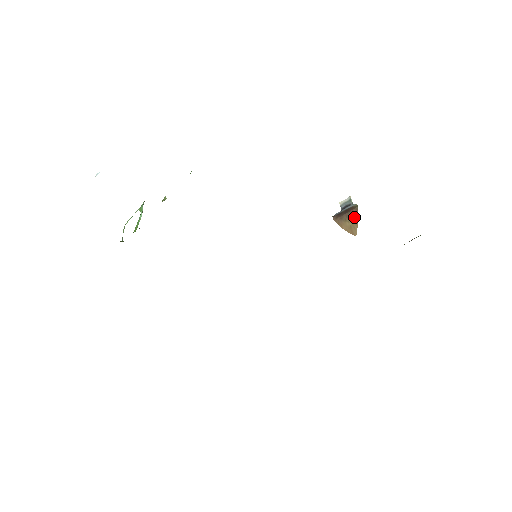
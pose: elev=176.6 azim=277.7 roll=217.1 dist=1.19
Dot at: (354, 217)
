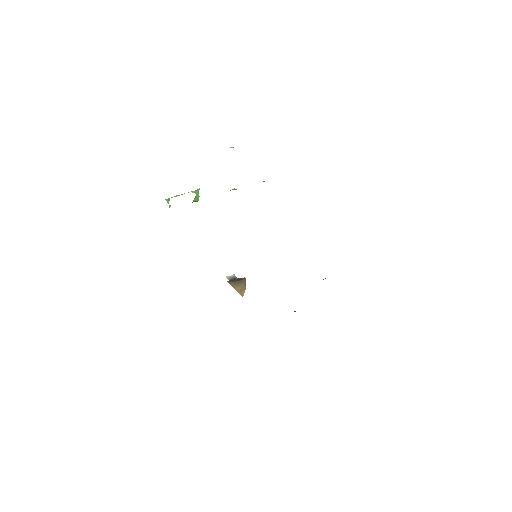
Dot at: (243, 284)
